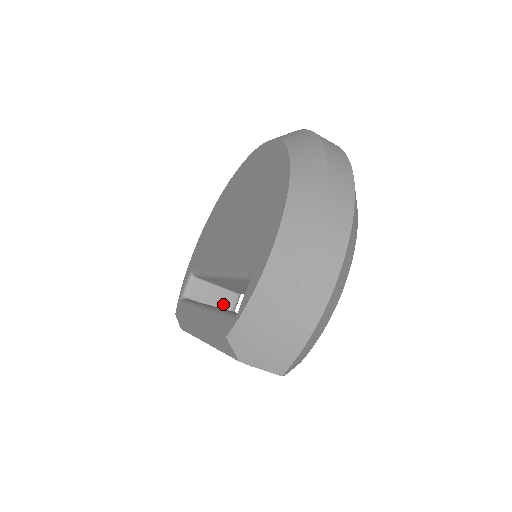
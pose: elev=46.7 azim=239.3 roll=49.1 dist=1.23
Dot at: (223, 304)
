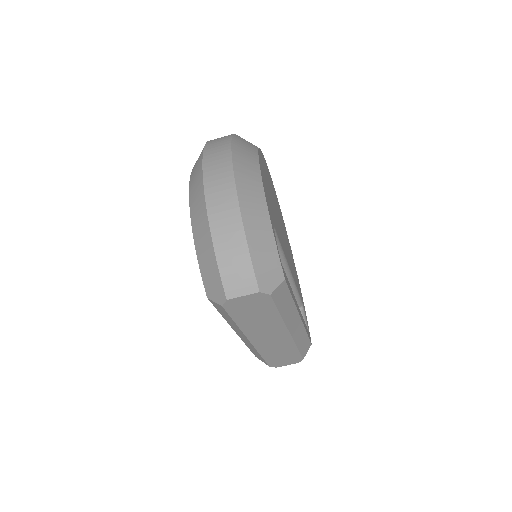
Dot at: occluded
